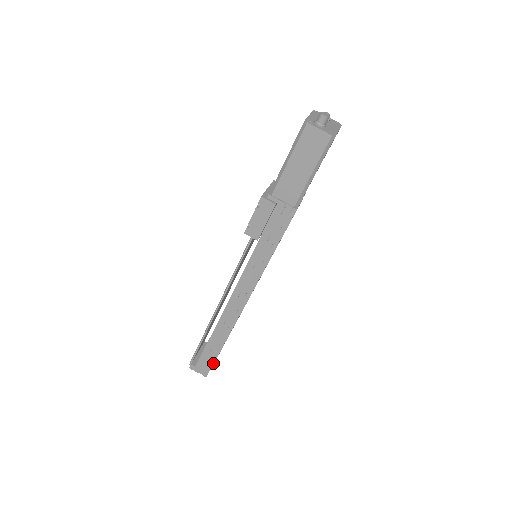
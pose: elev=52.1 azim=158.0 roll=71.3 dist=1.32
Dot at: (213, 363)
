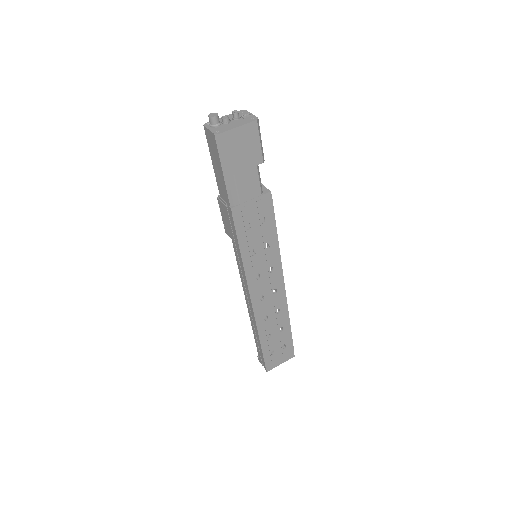
Dot at: (263, 358)
